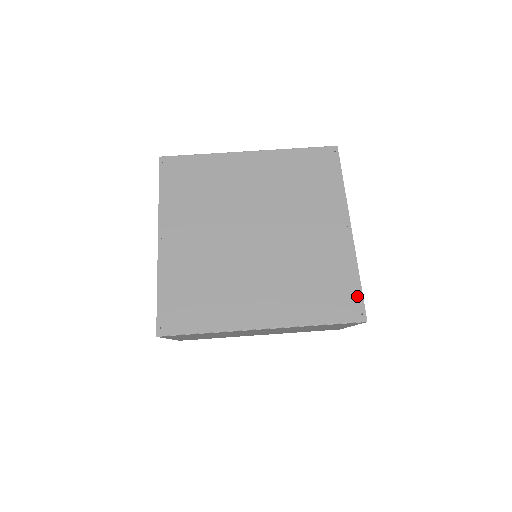
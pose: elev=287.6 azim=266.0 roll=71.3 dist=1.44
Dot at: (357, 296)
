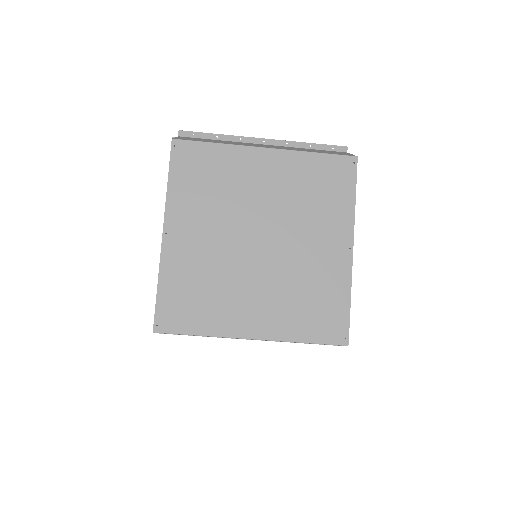
Dot at: (344, 321)
